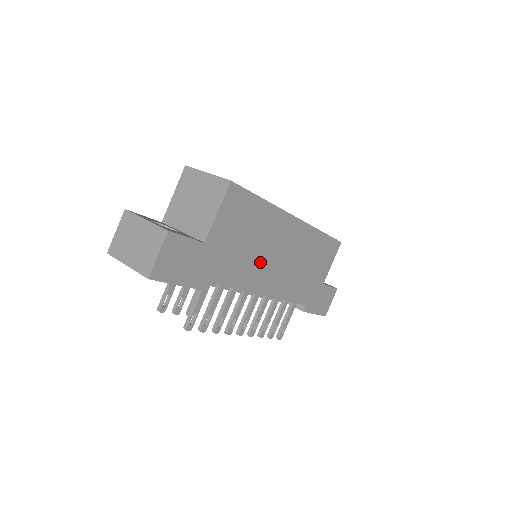
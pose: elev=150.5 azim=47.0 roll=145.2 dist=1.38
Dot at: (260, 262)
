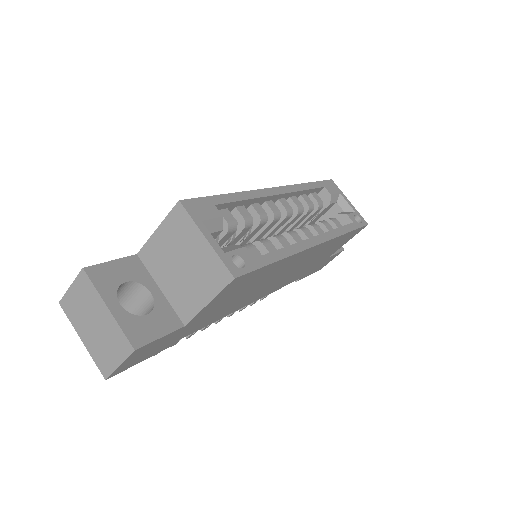
Dot at: (255, 292)
